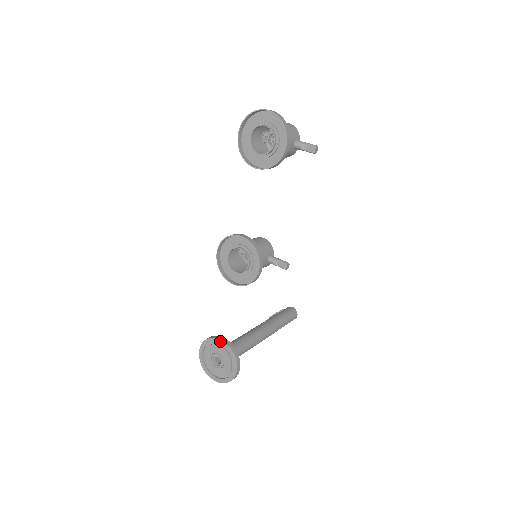
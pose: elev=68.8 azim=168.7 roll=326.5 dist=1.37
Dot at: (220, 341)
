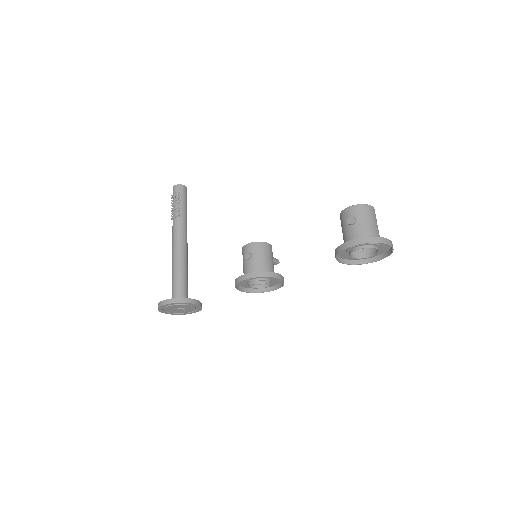
Dot at: (194, 305)
